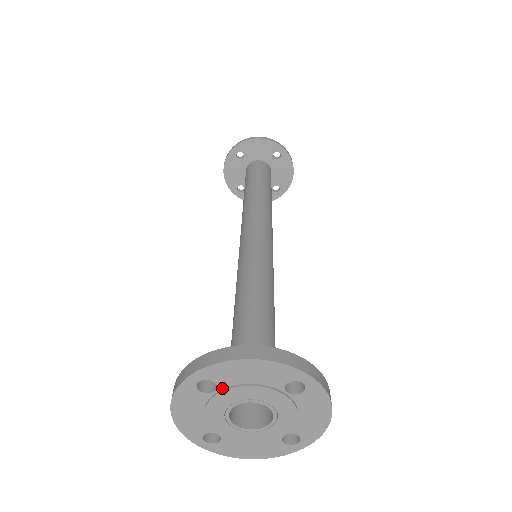
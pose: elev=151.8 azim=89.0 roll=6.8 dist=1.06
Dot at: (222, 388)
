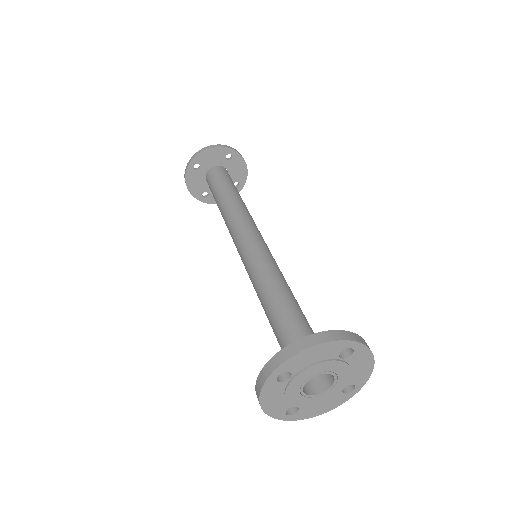
Dot at: (295, 373)
